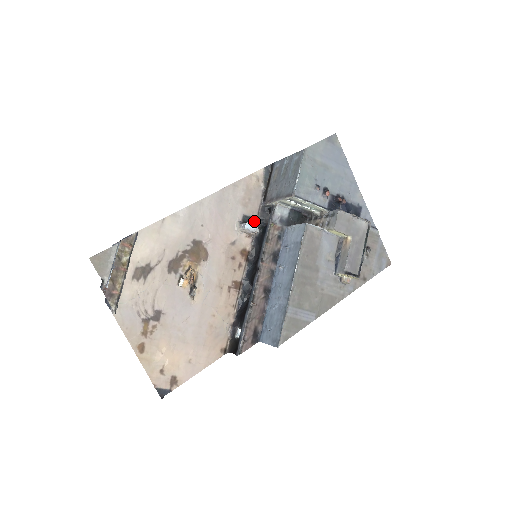
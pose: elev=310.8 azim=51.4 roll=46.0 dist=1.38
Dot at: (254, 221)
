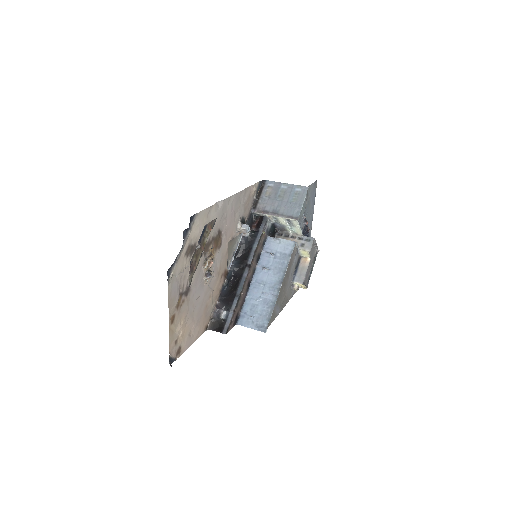
Dot at: (245, 223)
